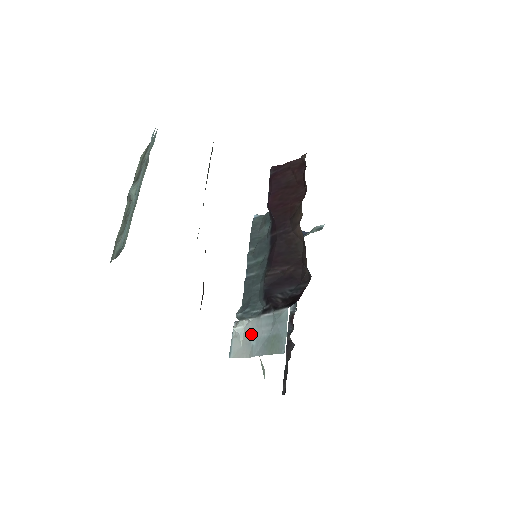
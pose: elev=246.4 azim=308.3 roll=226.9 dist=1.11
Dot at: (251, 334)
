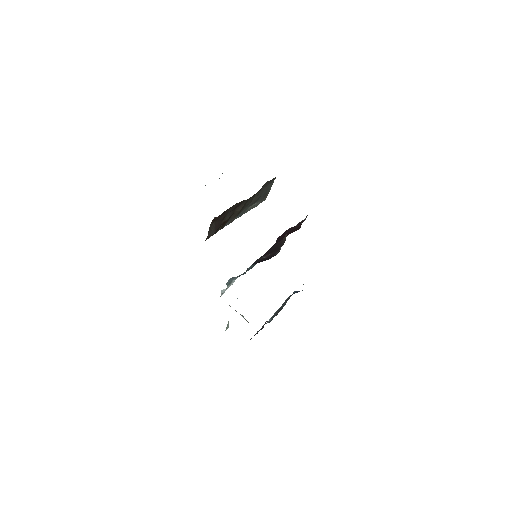
Dot at: occluded
